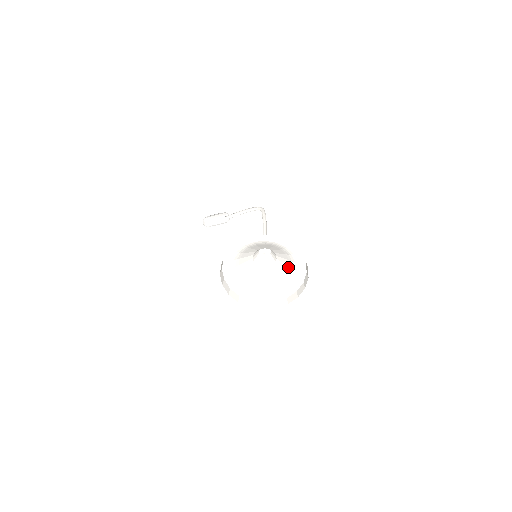
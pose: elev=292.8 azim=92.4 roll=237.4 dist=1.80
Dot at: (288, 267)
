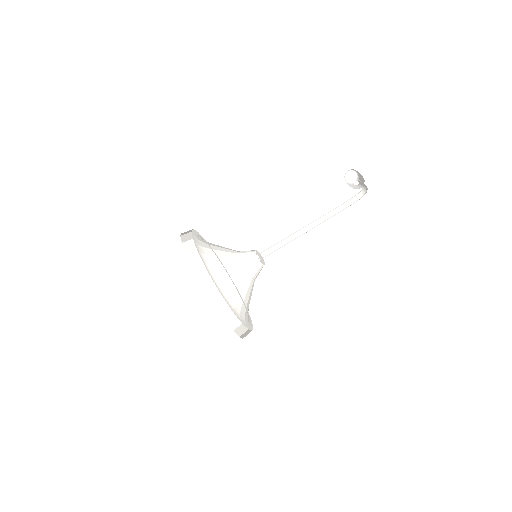
Dot at: occluded
